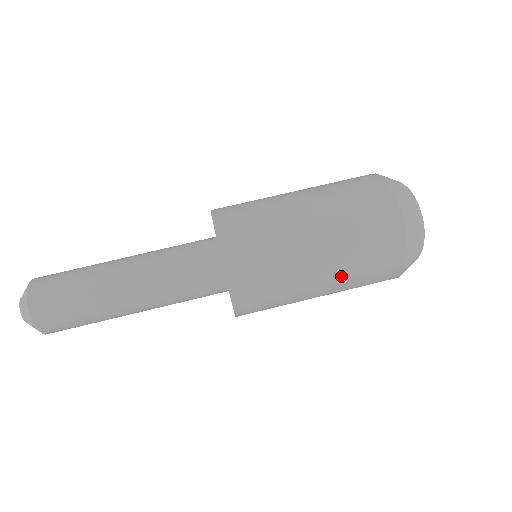
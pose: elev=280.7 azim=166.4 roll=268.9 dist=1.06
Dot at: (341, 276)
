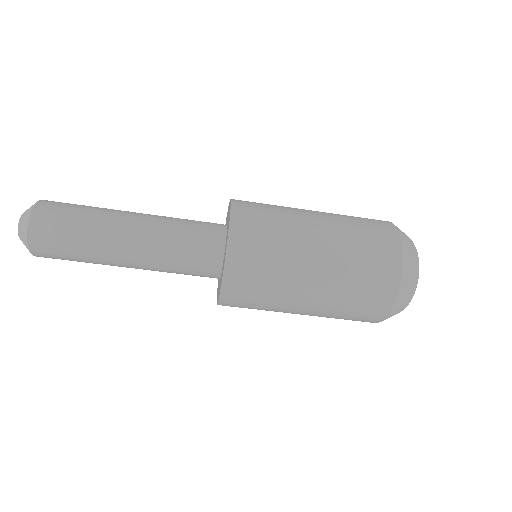
Dot at: (336, 272)
